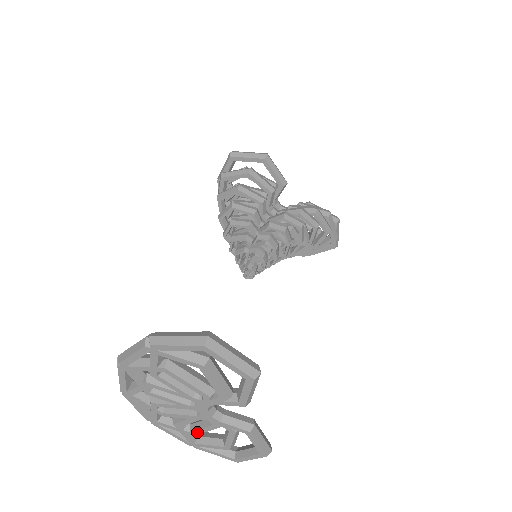
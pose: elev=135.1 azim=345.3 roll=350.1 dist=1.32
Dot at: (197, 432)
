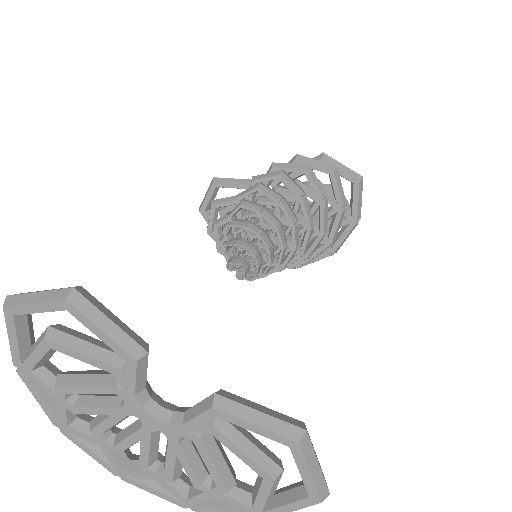
Dot at: (216, 477)
